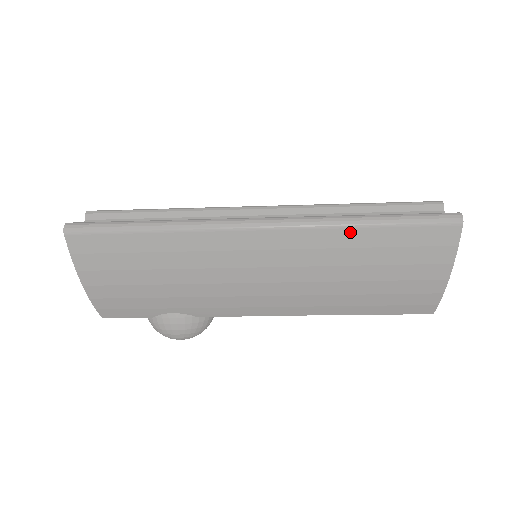
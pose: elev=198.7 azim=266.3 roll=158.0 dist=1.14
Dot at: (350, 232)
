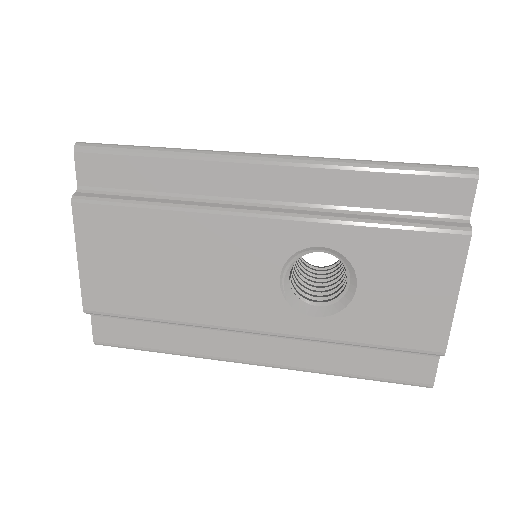
Dot at: occluded
